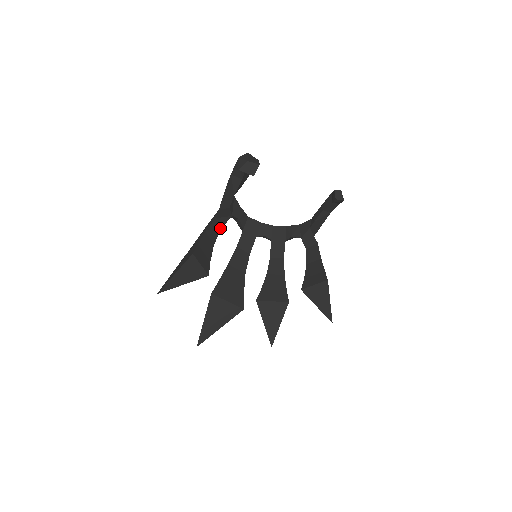
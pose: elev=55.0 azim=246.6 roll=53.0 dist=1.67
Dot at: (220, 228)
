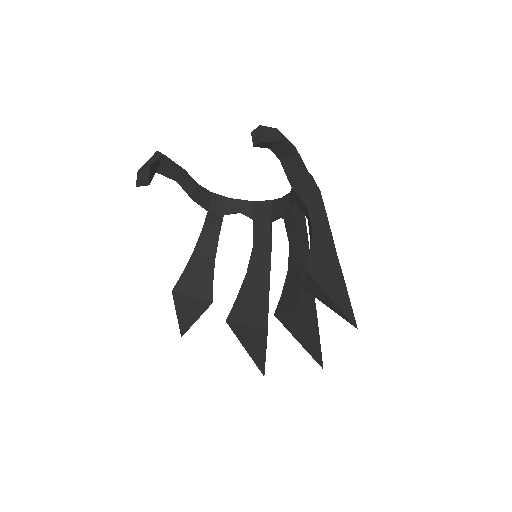
Dot at: (216, 237)
